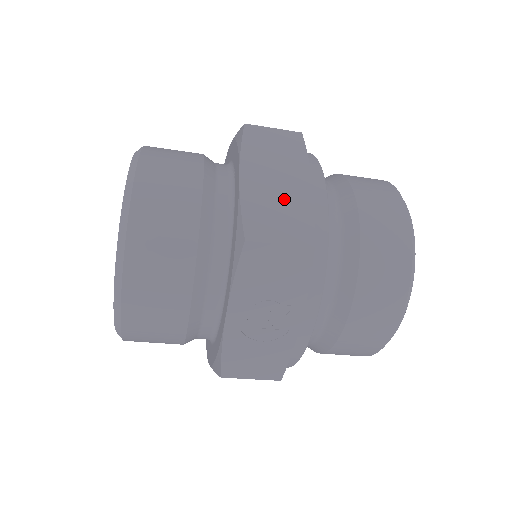
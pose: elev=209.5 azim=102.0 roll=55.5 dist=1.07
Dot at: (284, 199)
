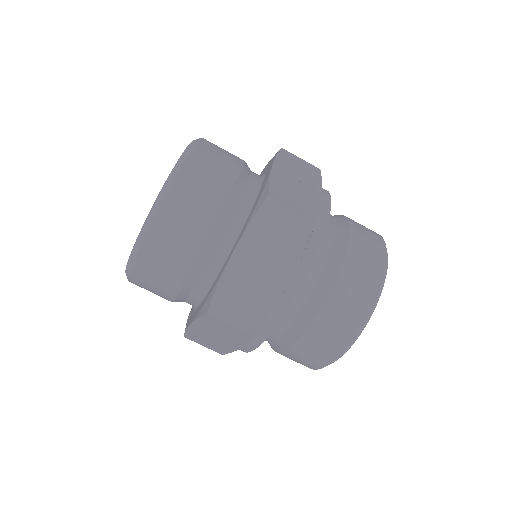
Dot at: occluded
